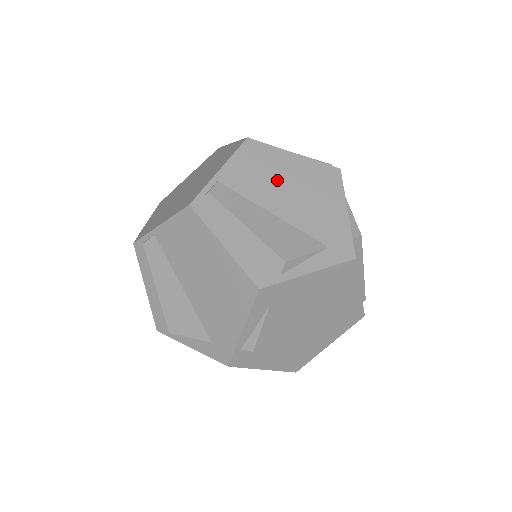
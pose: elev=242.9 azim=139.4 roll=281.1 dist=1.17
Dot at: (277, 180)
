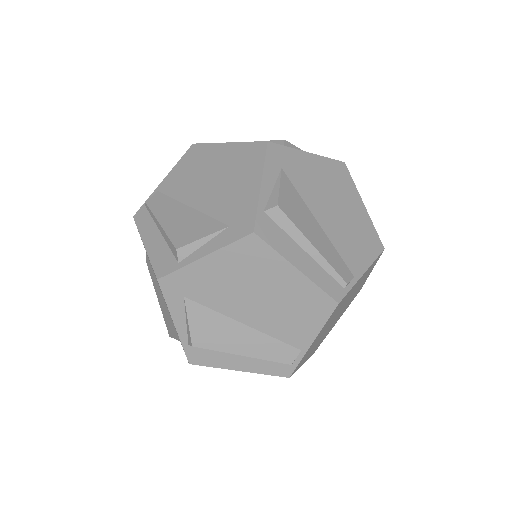
Dot at: occluded
